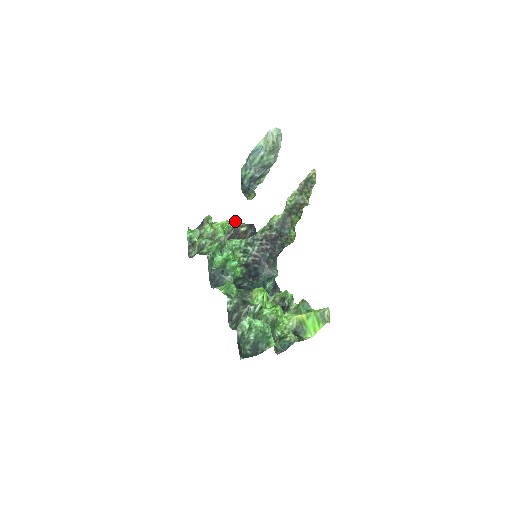
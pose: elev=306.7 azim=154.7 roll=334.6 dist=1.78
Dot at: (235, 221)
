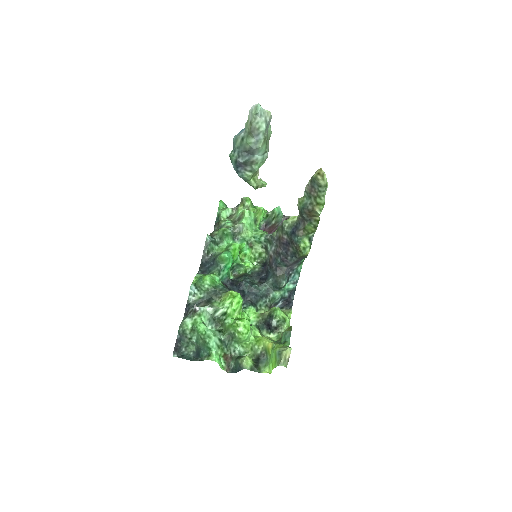
Dot at: (281, 211)
